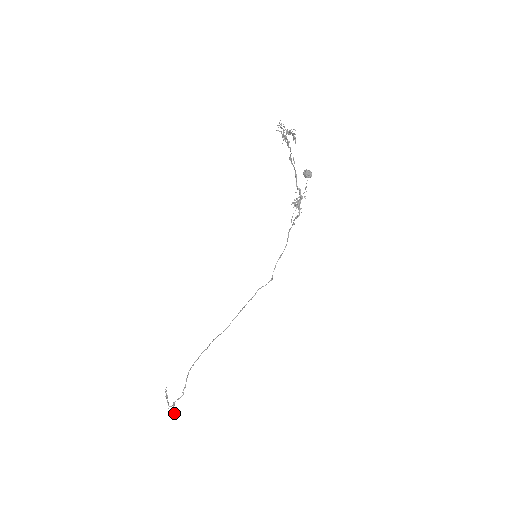
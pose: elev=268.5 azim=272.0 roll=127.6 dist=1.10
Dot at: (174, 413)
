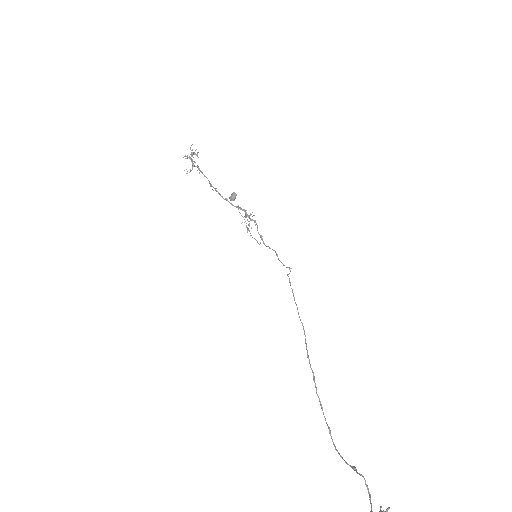
Dot at: out of frame
